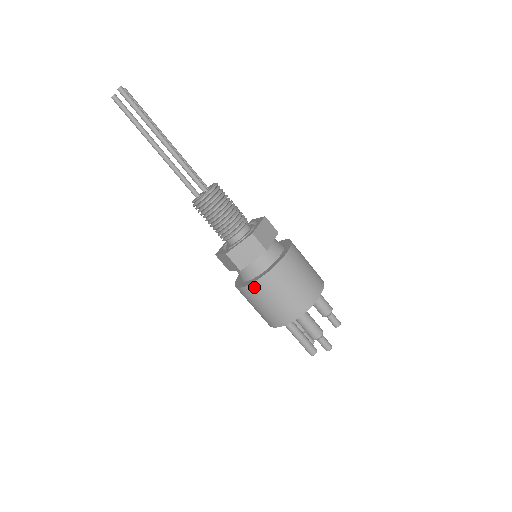
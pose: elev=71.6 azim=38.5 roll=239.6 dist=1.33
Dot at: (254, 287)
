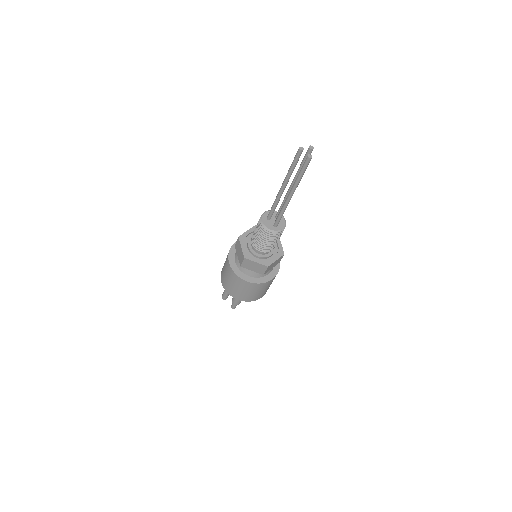
Dot at: (237, 277)
